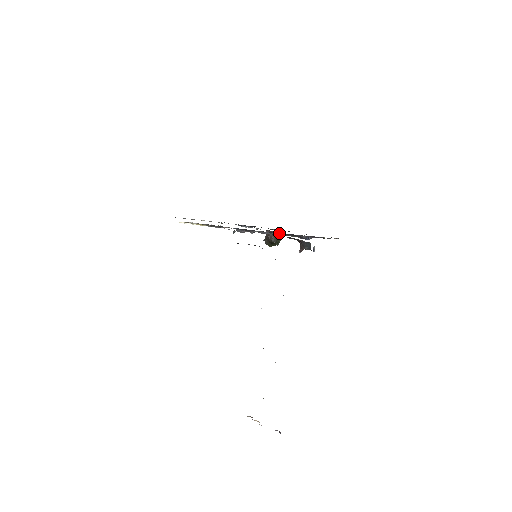
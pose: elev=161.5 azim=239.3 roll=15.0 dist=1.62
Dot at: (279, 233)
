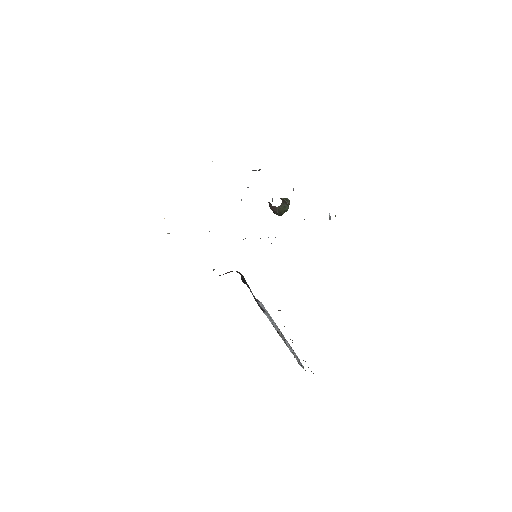
Dot at: occluded
